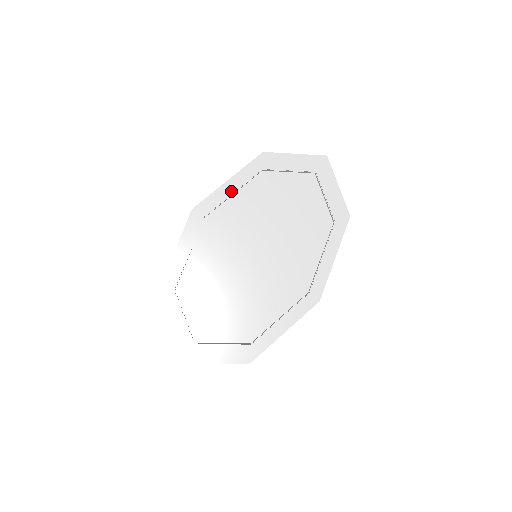
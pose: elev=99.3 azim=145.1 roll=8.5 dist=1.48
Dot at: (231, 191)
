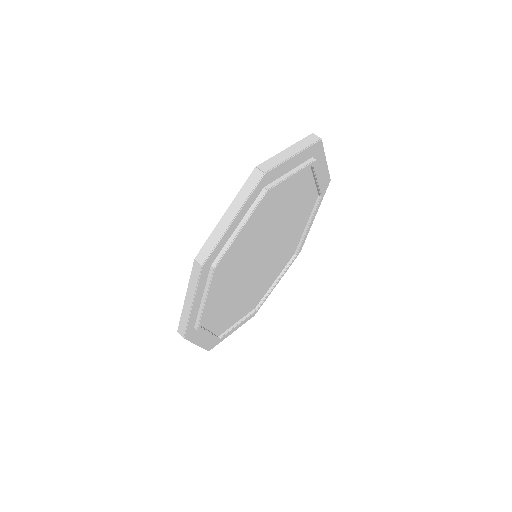
Dot at: (239, 232)
